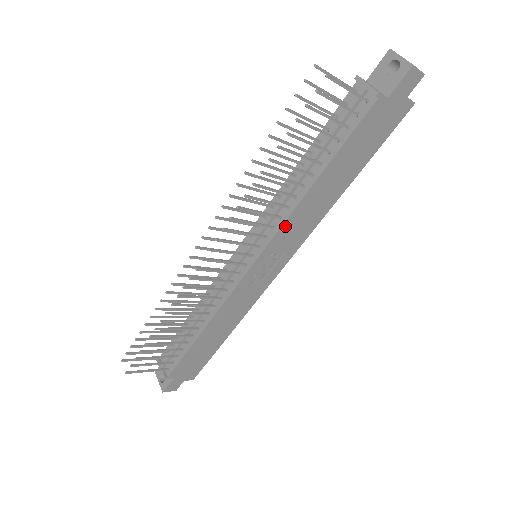
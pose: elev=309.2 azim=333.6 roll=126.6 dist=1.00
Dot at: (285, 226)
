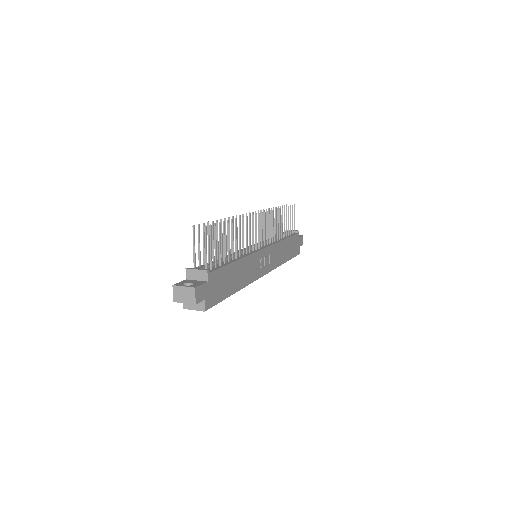
Dot at: (275, 246)
